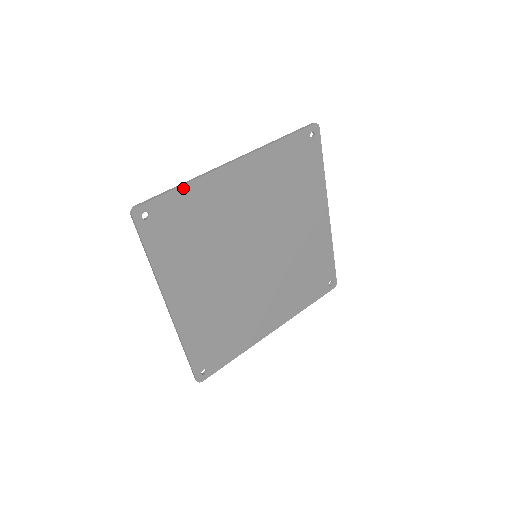
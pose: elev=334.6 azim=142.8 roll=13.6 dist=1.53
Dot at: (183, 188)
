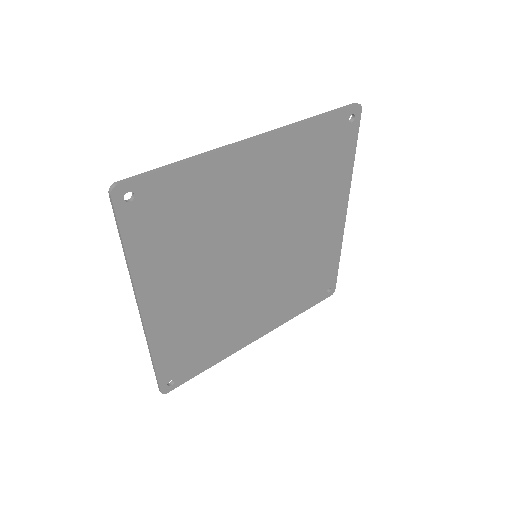
Dot at: (184, 166)
